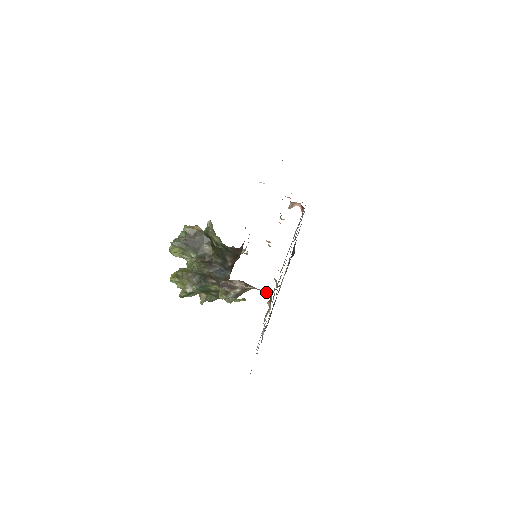
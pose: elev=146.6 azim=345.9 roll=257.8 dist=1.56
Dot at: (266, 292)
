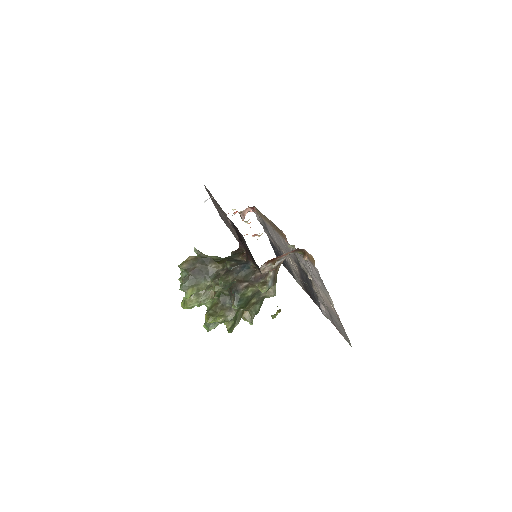
Dot at: (294, 250)
